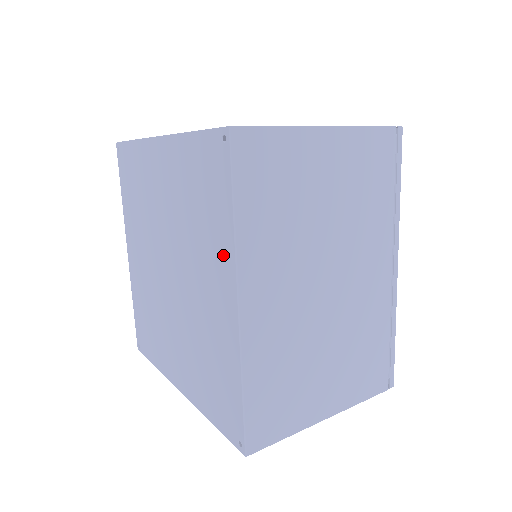
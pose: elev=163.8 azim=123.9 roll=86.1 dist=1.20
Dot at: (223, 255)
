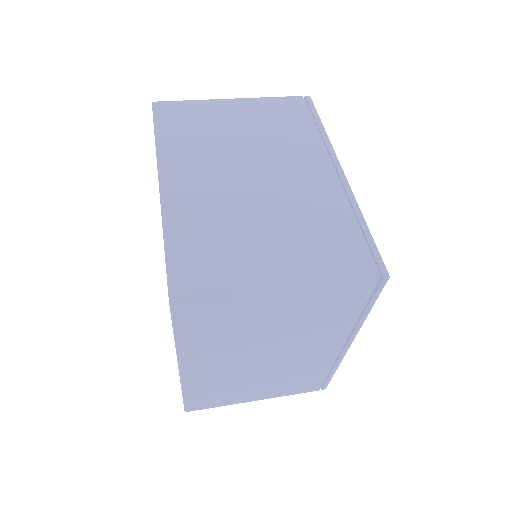
Dot at: occluded
